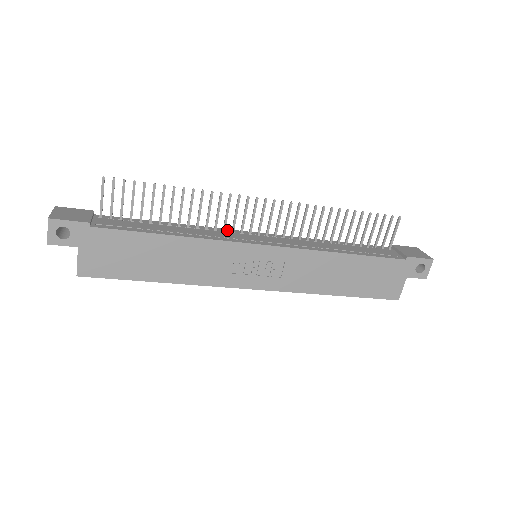
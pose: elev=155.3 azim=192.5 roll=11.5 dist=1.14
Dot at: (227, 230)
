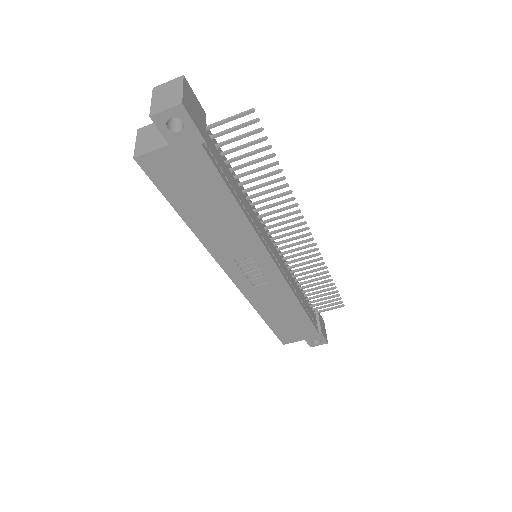
Dot at: (263, 222)
